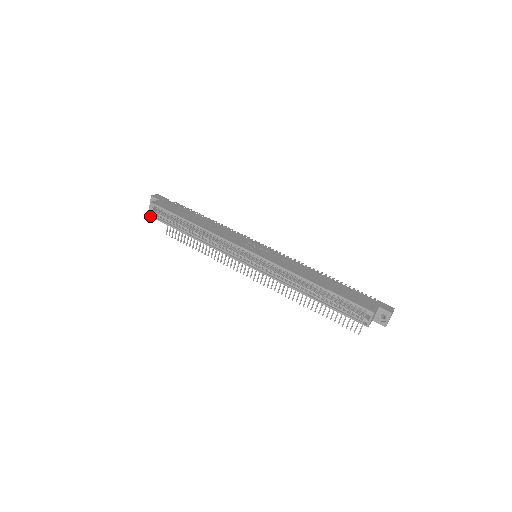
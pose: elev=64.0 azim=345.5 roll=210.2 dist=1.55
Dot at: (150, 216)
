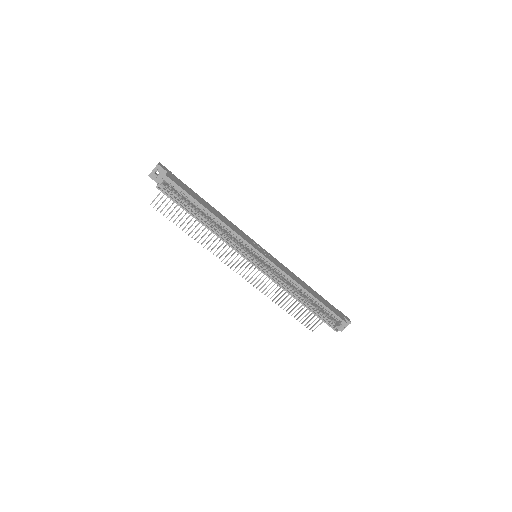
Dot at: (158, 189)
